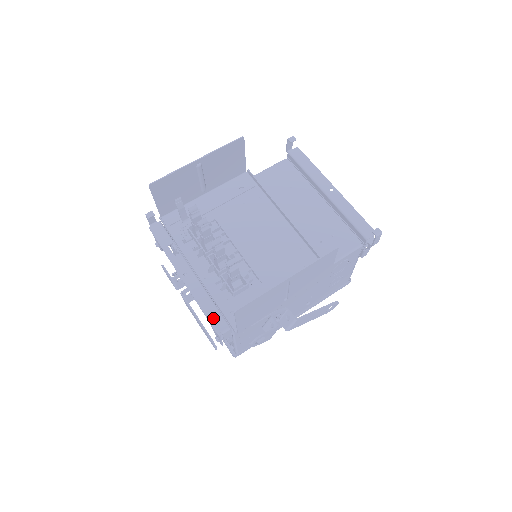
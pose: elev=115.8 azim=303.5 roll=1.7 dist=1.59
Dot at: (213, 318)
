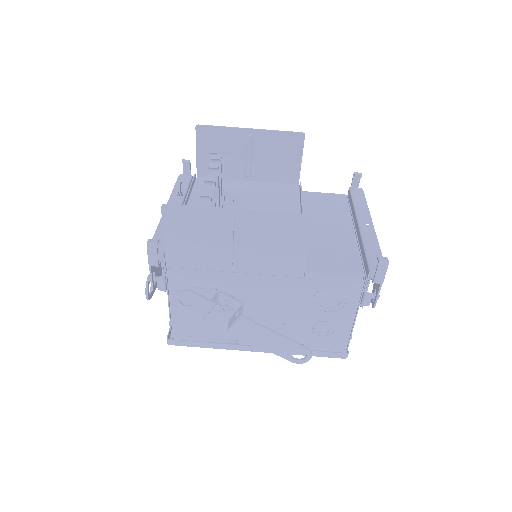
Dot at: occluded
